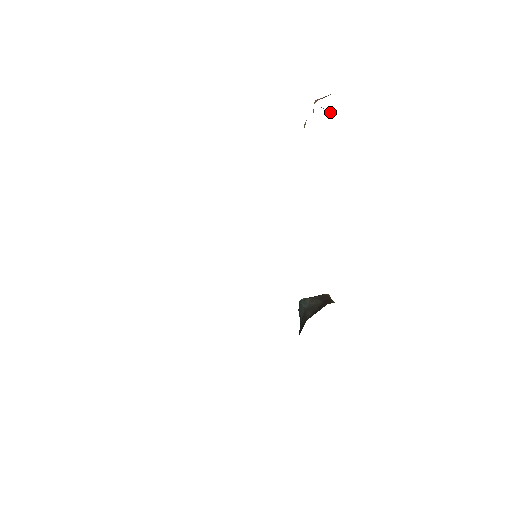
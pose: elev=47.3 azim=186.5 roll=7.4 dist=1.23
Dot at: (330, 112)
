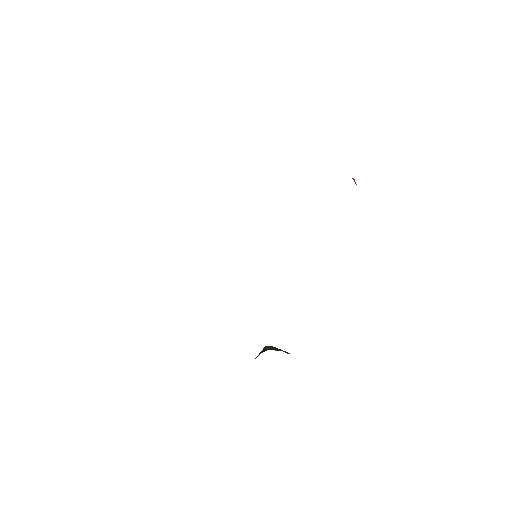
Dot at: (356, 184)
